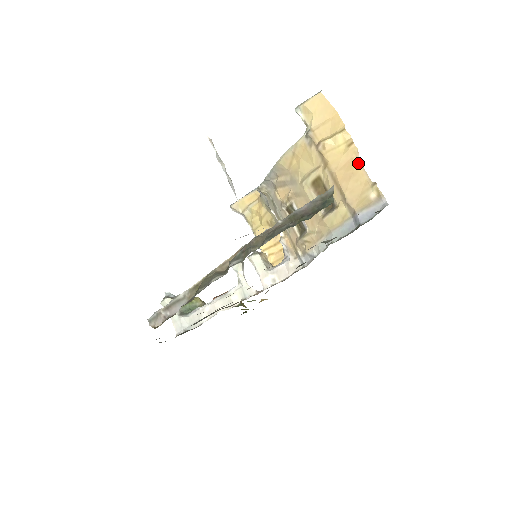
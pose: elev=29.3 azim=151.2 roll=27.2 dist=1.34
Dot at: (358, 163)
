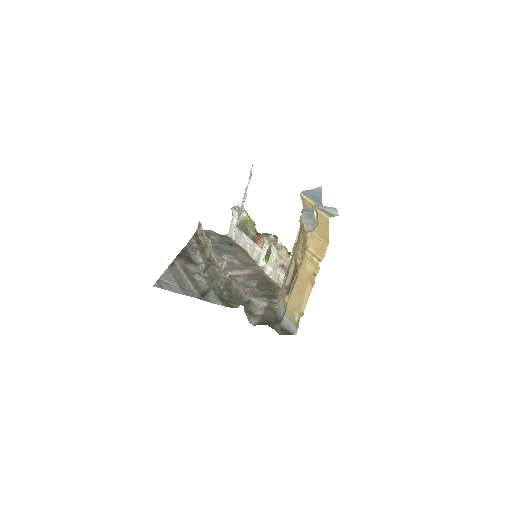
Dot at: (309, 290)
